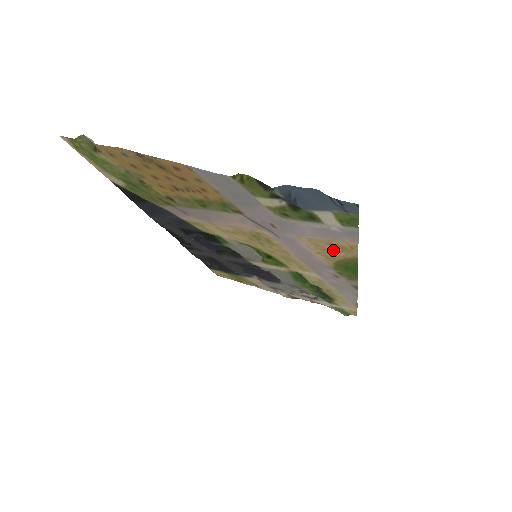
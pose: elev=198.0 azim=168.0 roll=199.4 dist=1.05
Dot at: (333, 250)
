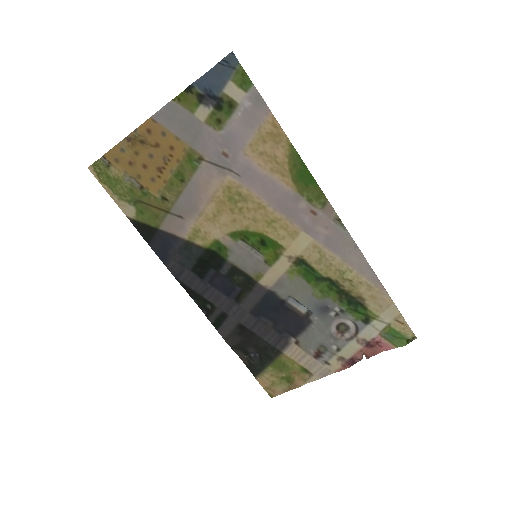
Dot at: (273, 150)
